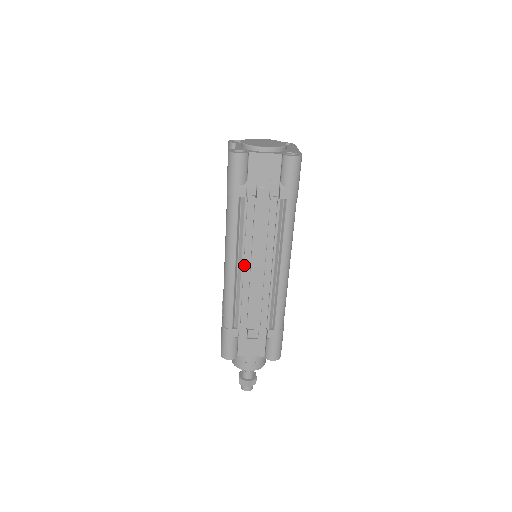
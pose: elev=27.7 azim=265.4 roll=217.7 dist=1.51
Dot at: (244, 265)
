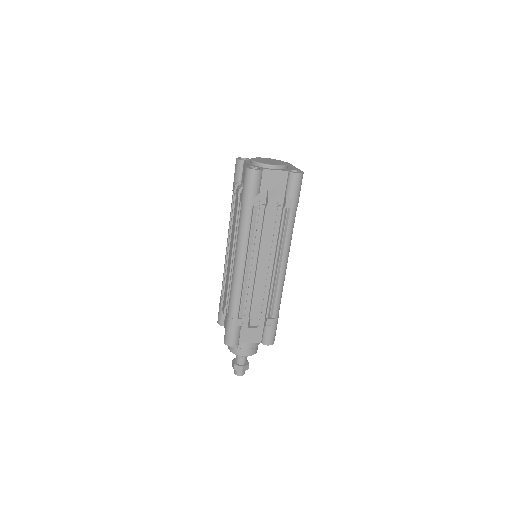
Dot at: occluded
